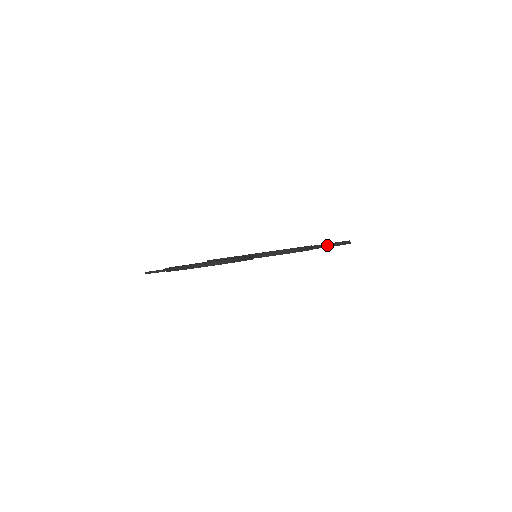
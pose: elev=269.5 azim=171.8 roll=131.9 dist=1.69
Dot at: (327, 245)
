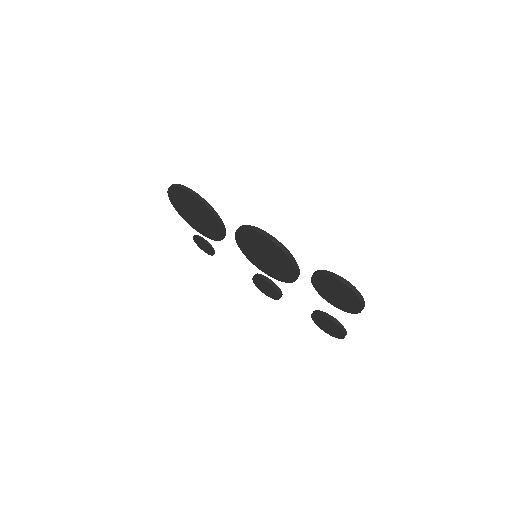
Dot at: (317, 271)
